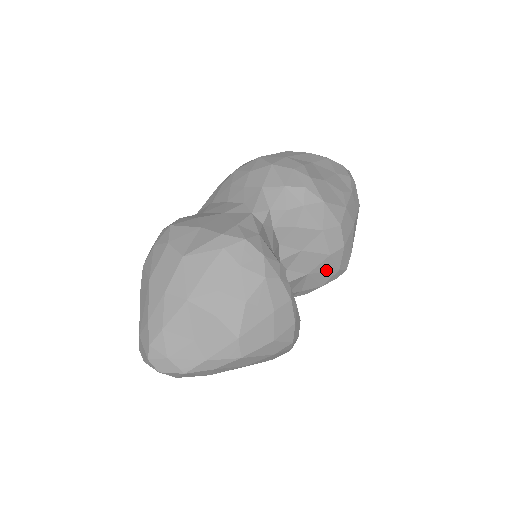
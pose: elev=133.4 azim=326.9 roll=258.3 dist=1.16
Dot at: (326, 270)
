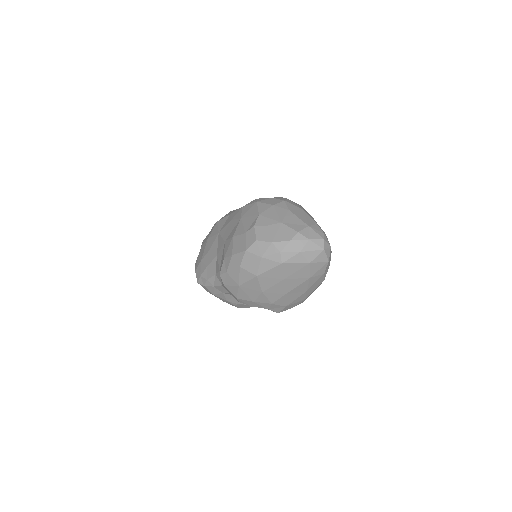
Dot at: occluded
